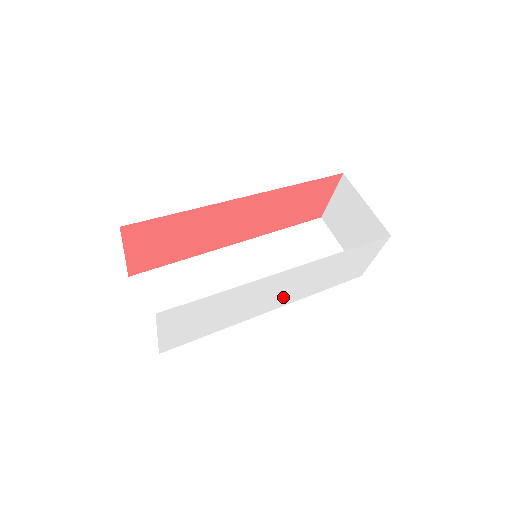
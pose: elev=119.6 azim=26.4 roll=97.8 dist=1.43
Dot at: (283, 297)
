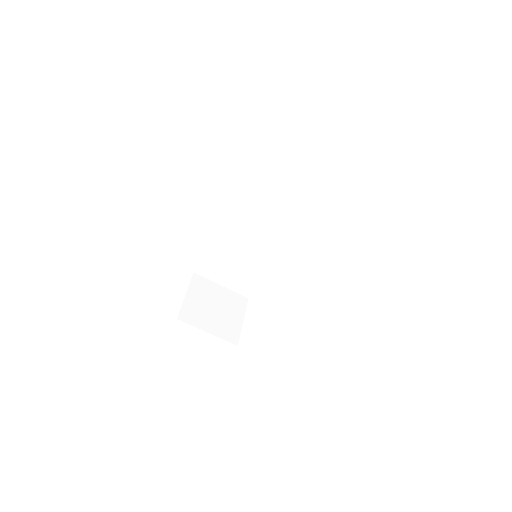
Dot at: occluded
